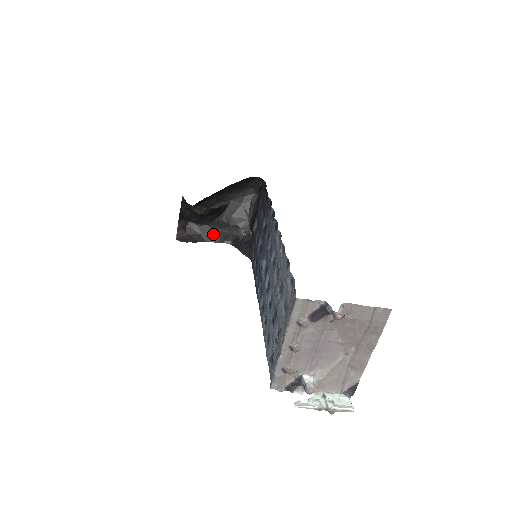
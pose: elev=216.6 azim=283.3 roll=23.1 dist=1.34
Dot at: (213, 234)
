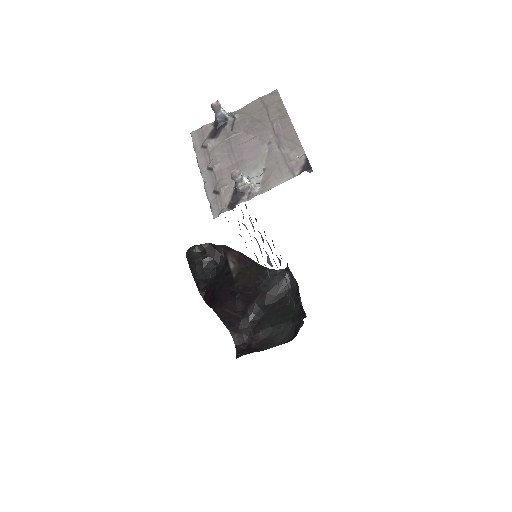
Dot at: (273, 342)
